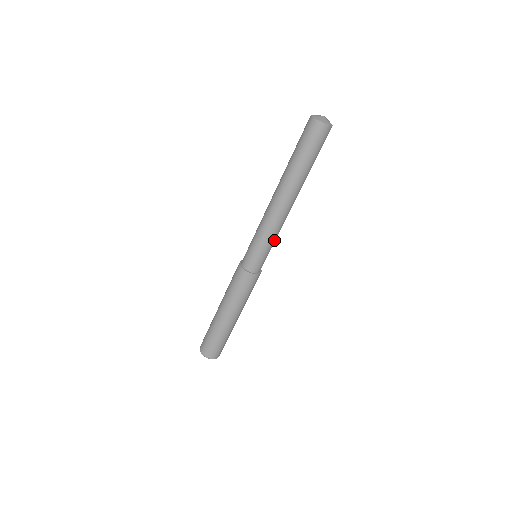
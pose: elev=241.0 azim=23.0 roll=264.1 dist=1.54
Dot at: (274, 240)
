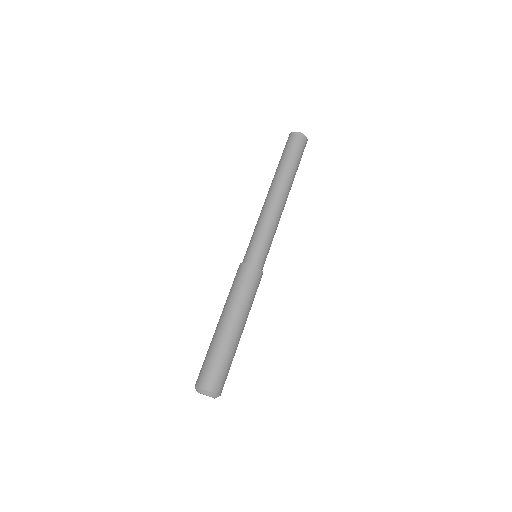
Dot at: occluded
